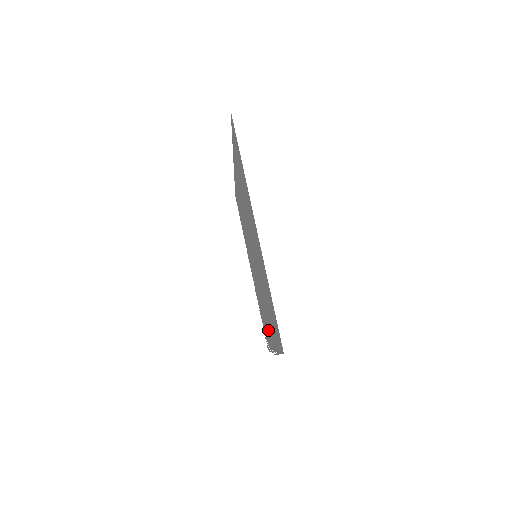
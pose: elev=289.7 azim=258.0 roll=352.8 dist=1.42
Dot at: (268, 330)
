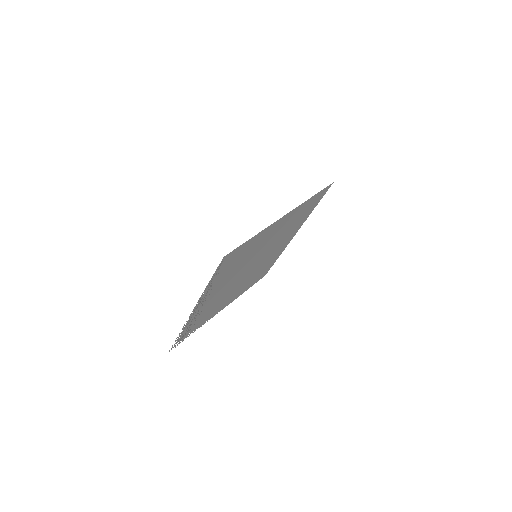
Dot at: (203, 307)
